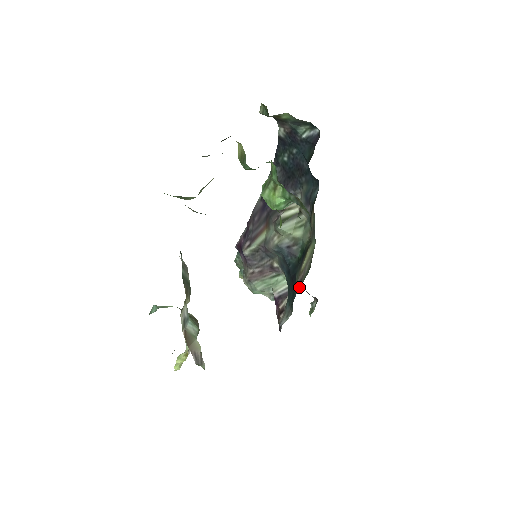
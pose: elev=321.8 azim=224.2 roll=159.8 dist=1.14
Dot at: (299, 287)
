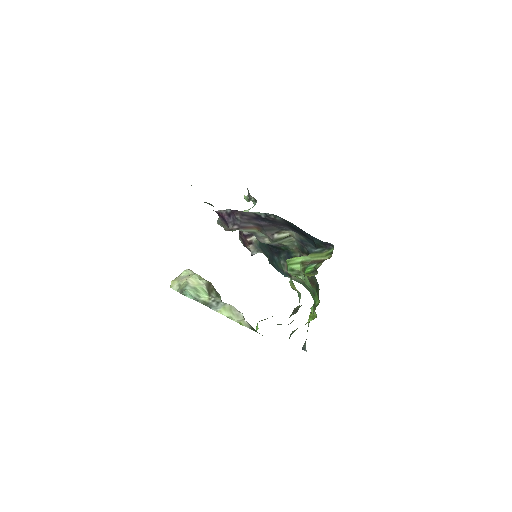
Dot at: (288, 276)
